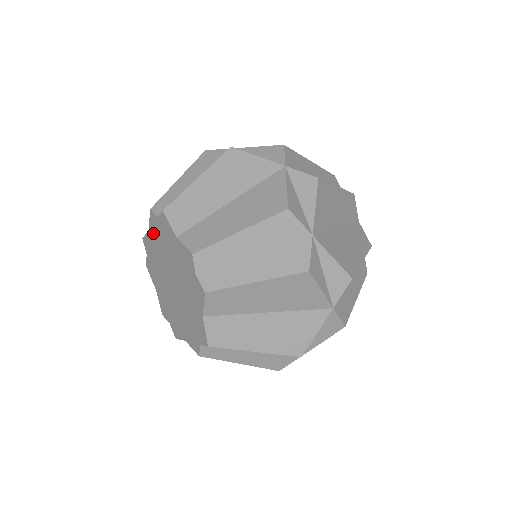
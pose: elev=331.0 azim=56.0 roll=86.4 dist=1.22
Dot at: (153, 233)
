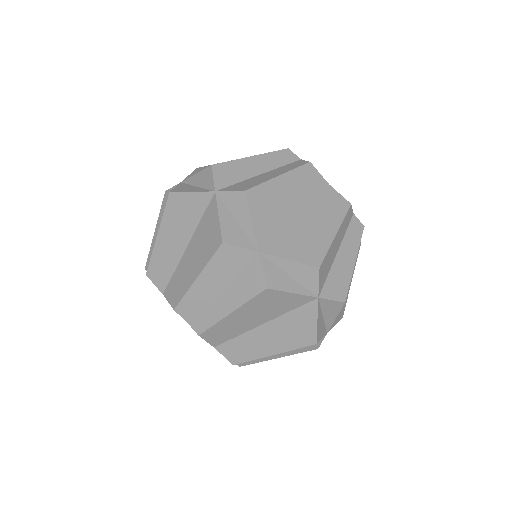
Dot at: occluded
